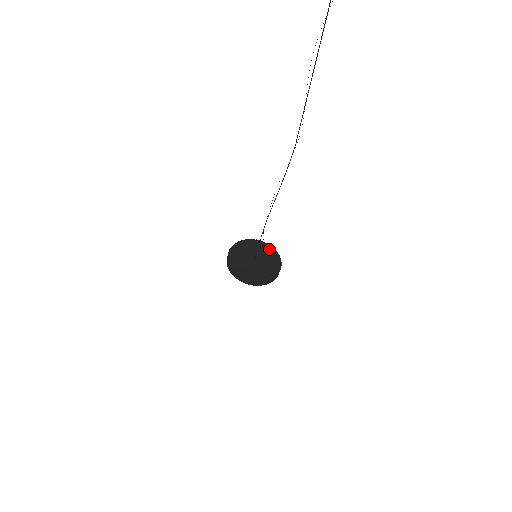
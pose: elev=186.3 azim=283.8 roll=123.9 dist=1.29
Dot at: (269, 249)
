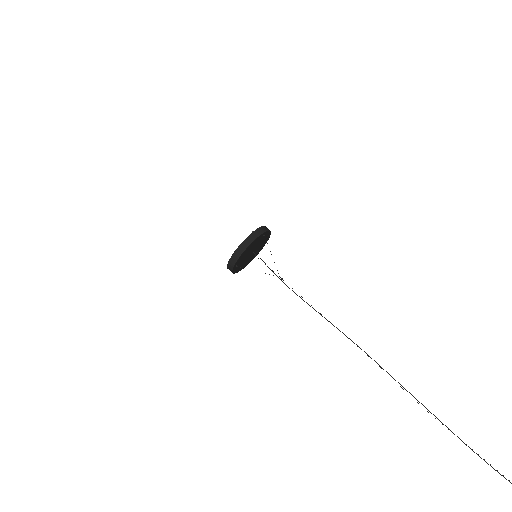
Dot at: (267, 235)
